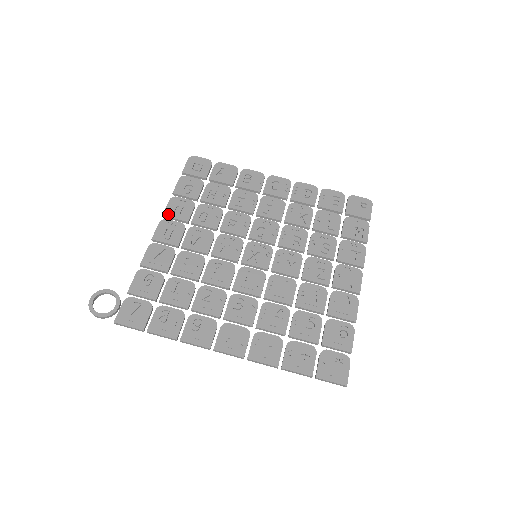
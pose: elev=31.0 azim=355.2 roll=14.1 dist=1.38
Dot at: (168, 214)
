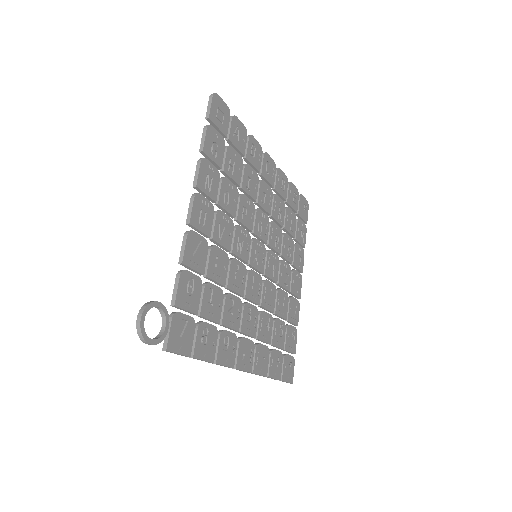
Dot at: (201, 186)
